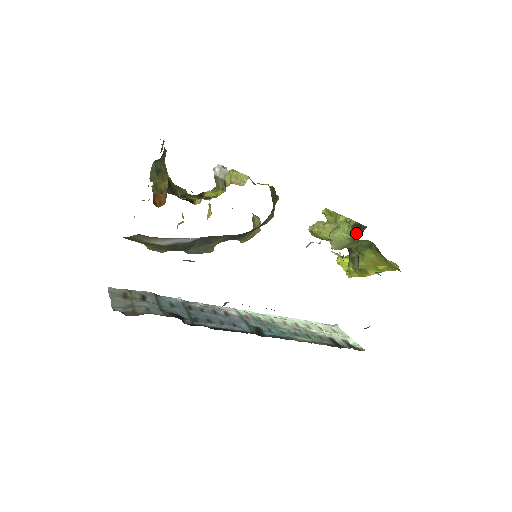
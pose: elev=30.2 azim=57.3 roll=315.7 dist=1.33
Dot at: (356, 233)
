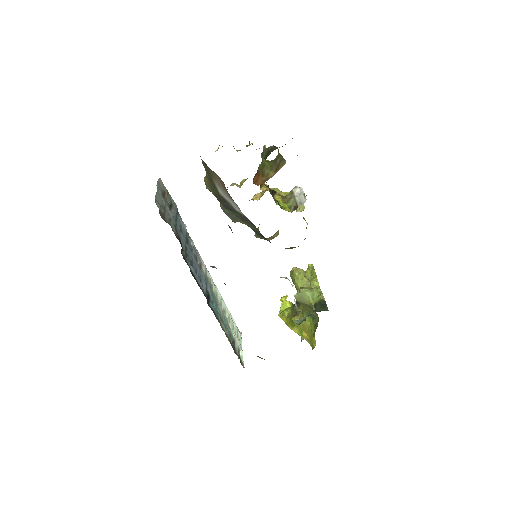
Dot at: (319, 306)
